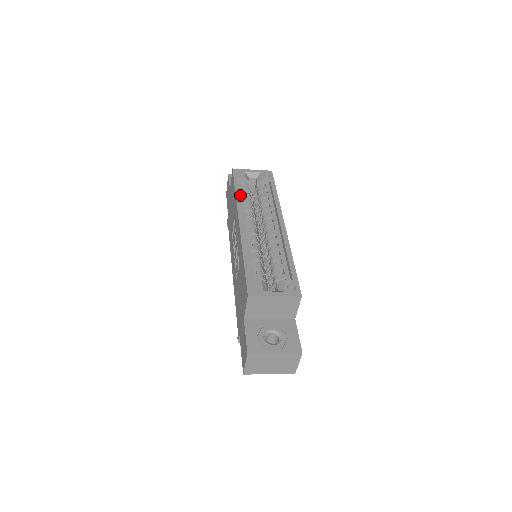
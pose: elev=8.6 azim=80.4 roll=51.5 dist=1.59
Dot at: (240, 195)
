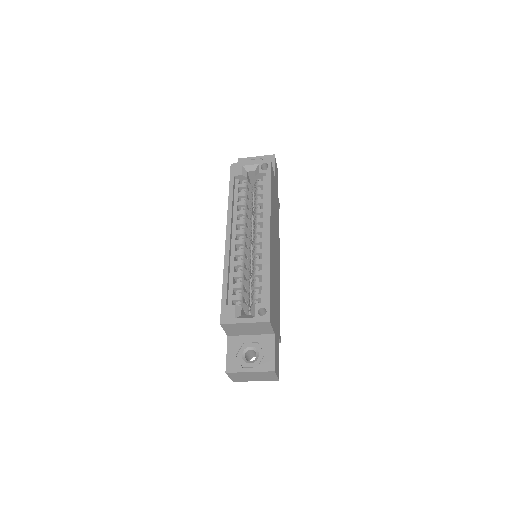
Dot at: (235, 197)
